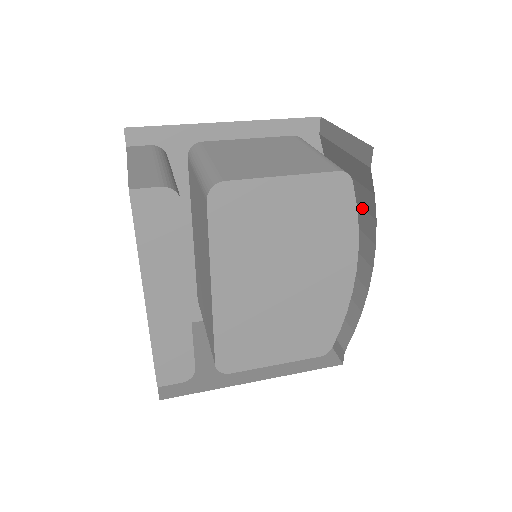
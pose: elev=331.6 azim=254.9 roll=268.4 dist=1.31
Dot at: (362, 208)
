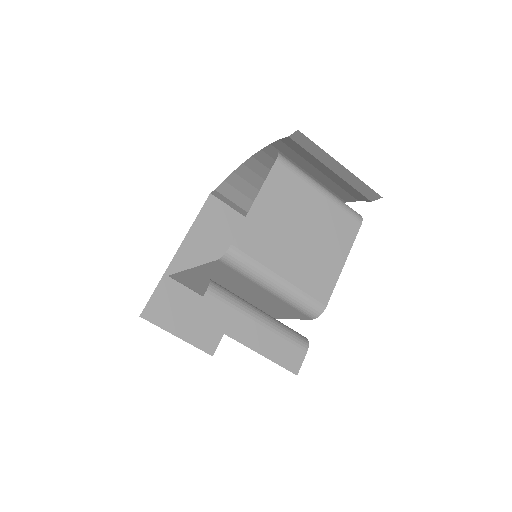
Dot at: (329, 189)
